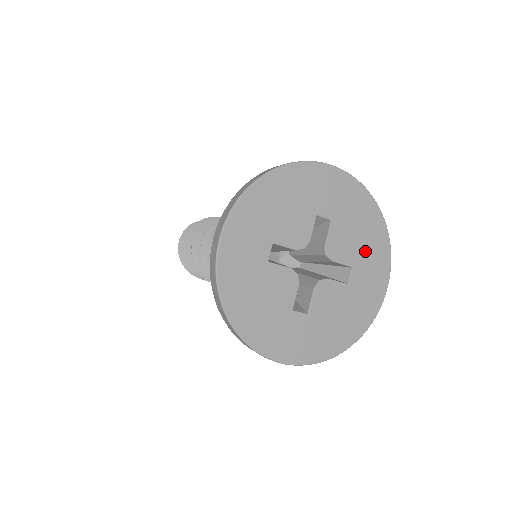
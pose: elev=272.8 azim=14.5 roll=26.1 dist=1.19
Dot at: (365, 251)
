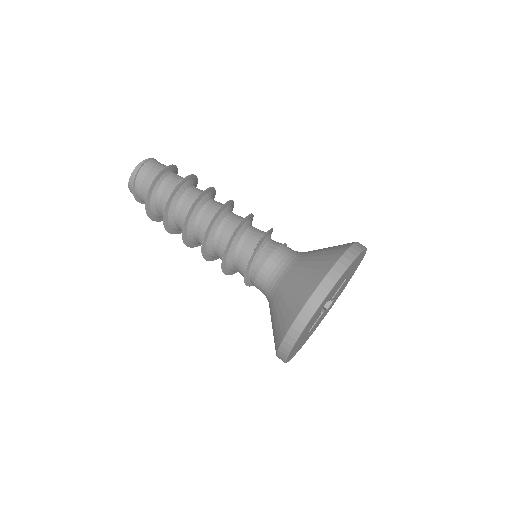
Dot at: occluded
